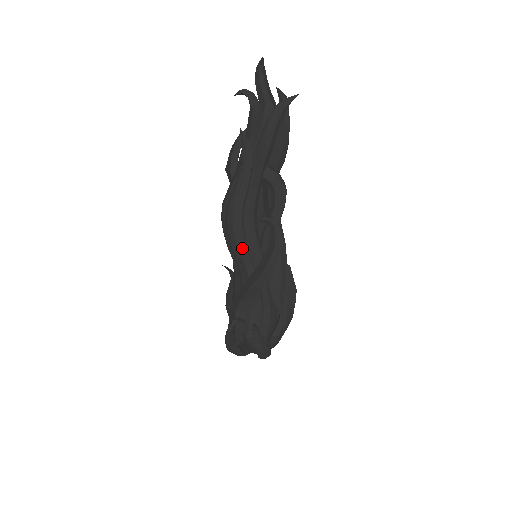
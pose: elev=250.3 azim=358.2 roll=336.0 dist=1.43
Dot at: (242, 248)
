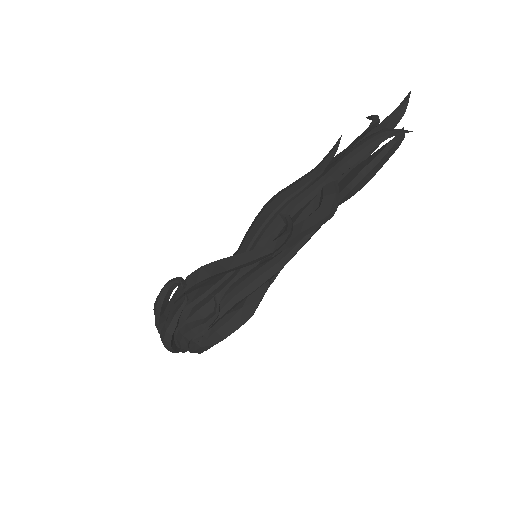
Dot at: (251, 235)
